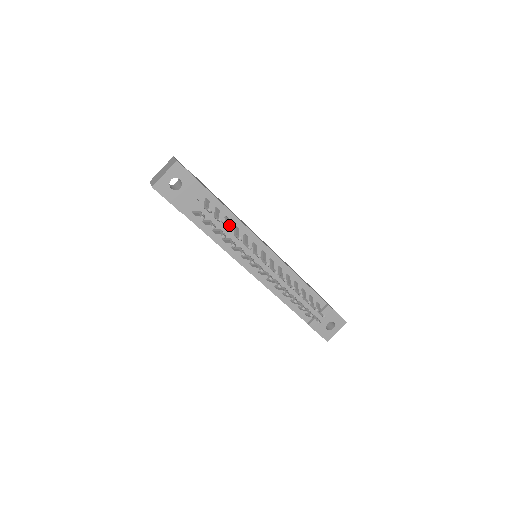
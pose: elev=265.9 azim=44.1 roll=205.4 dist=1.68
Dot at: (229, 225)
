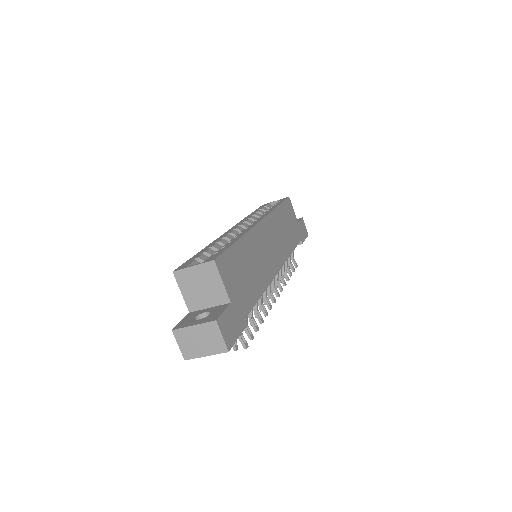
Dot at: occluded
